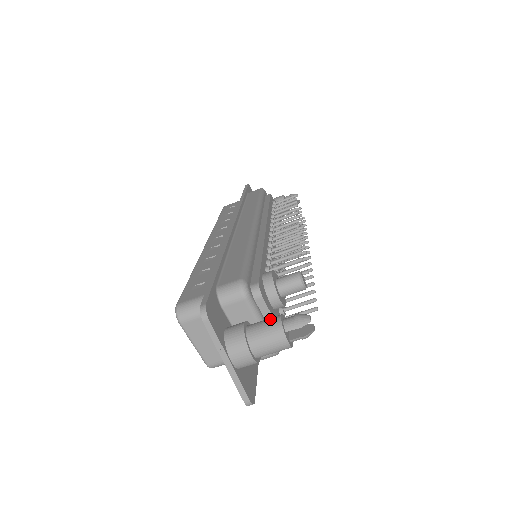
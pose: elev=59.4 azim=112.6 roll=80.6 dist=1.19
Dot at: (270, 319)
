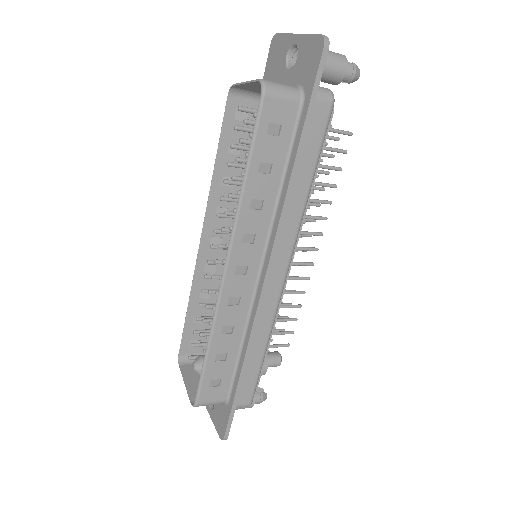
Dot at: occluded
